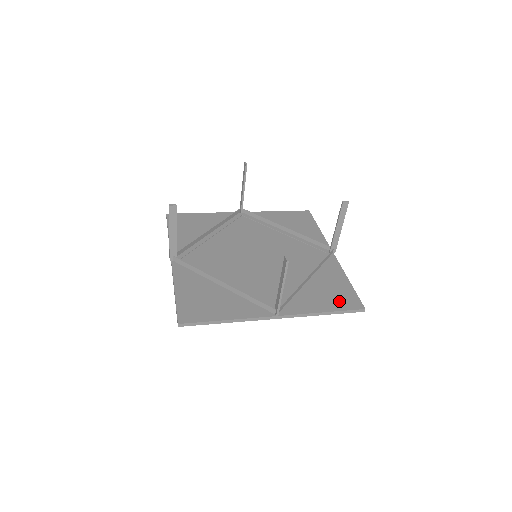
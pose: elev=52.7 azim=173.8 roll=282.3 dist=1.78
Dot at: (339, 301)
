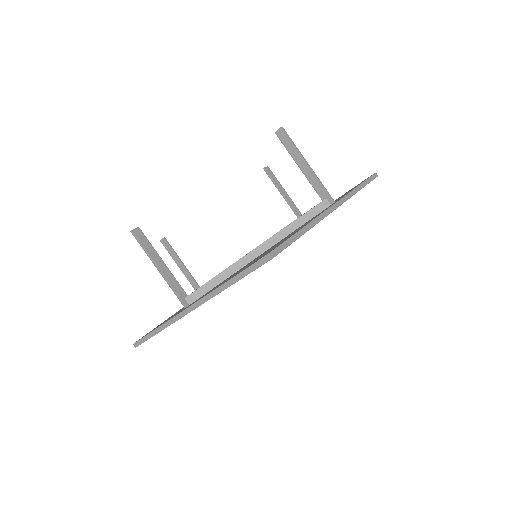
Dot at: (256, 260)
